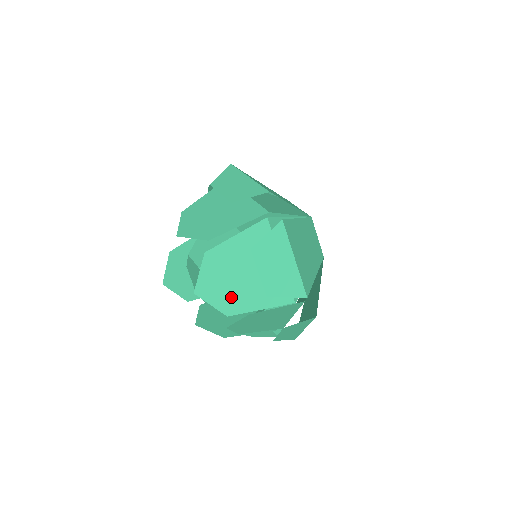
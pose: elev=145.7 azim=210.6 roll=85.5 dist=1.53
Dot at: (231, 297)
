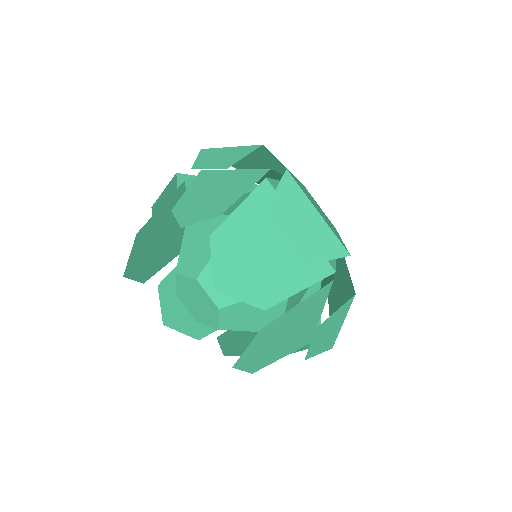
Dot at: (264, 358)
